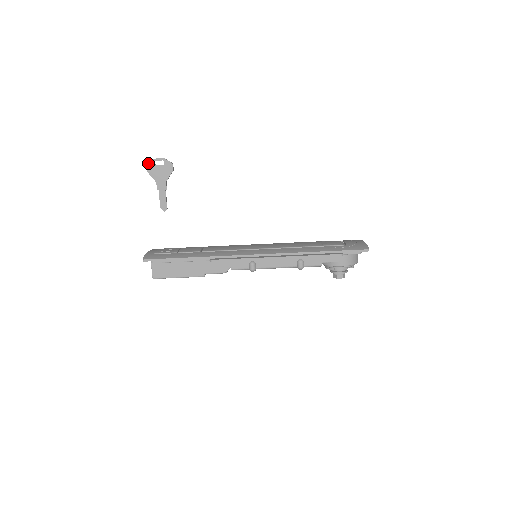
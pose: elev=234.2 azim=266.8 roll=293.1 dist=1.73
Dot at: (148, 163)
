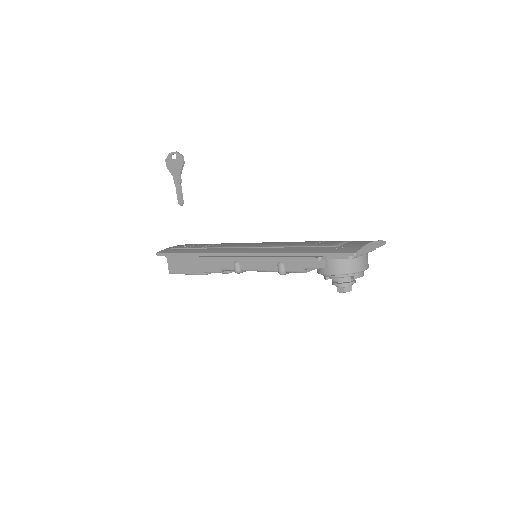
Dot at: (166, 158)
